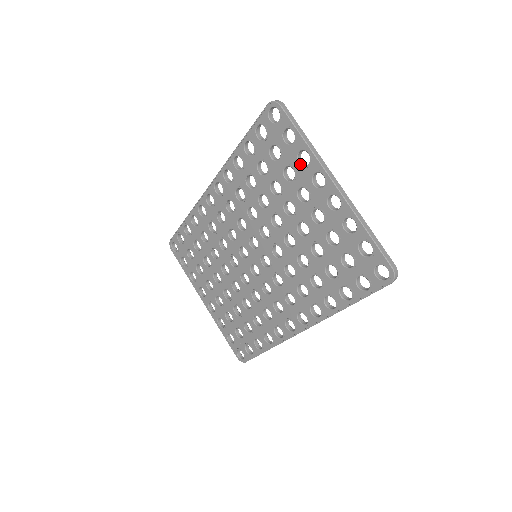
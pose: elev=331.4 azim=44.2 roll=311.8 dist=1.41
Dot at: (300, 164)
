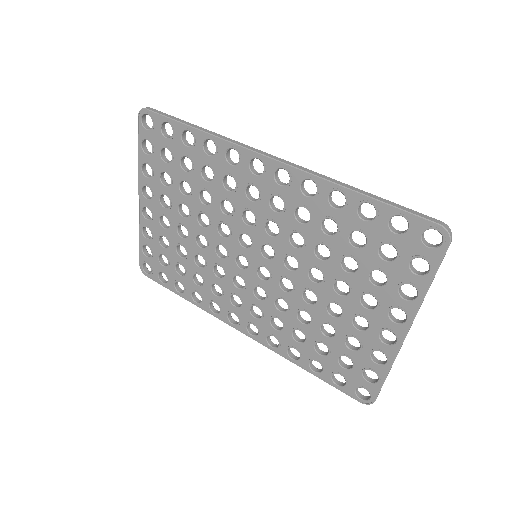
Dot at: (399, 290)
